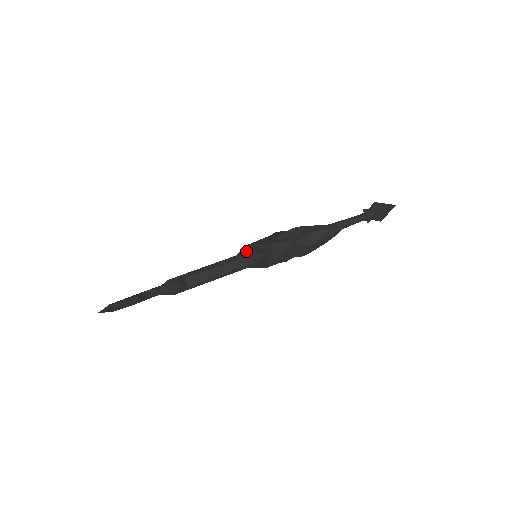
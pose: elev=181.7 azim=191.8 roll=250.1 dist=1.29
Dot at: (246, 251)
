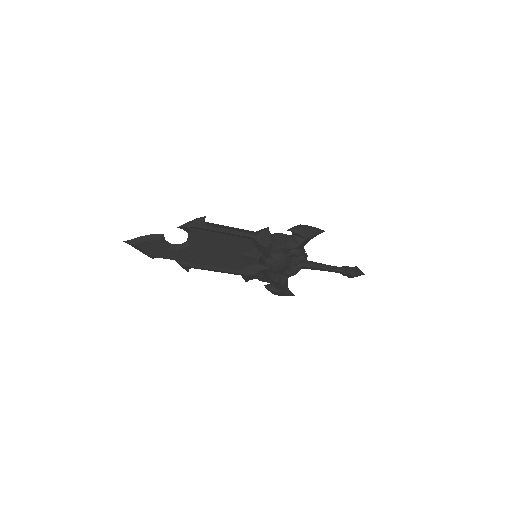
Dot at: occluded
